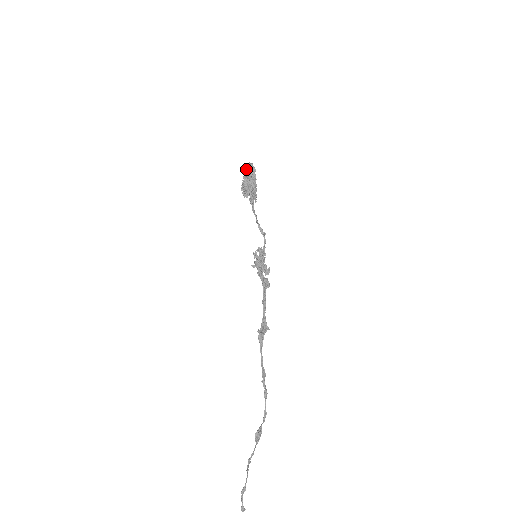
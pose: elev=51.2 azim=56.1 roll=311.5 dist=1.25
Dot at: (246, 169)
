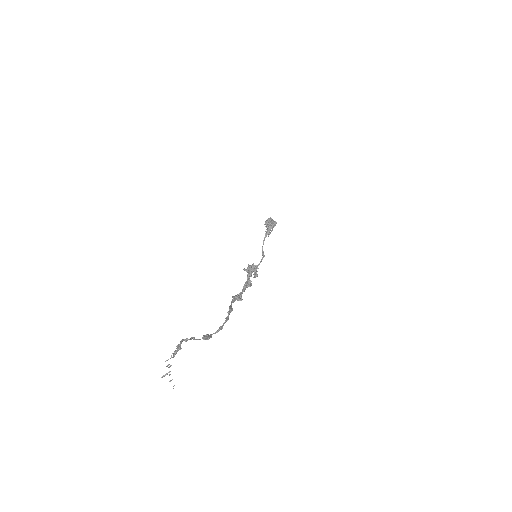
Dot at: occluded
